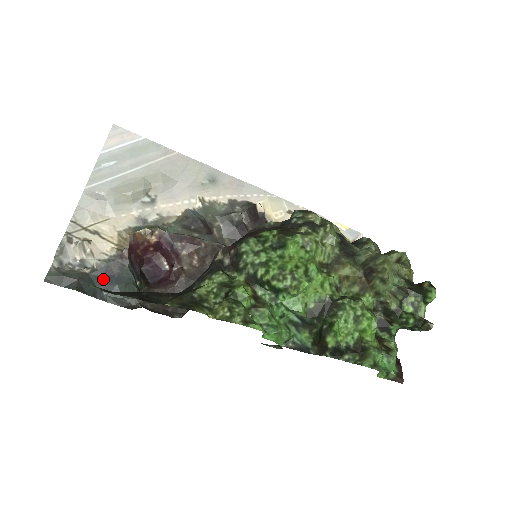
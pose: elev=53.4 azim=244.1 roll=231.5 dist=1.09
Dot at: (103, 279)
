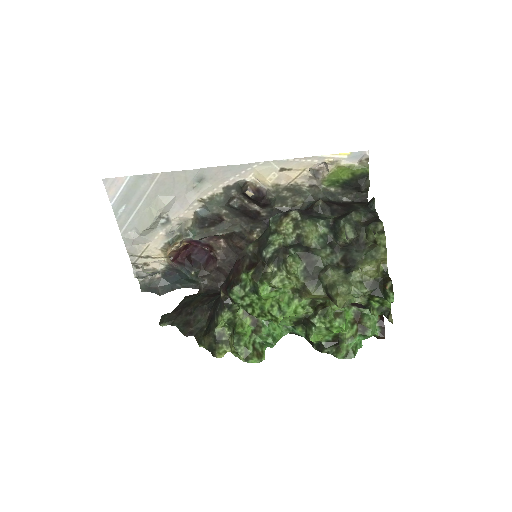
Dot at: (171, 278)
